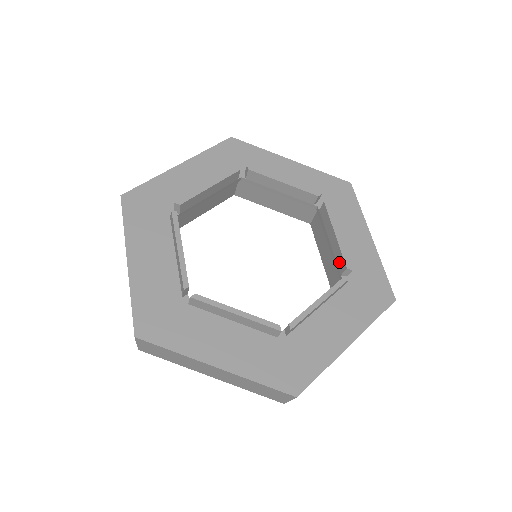
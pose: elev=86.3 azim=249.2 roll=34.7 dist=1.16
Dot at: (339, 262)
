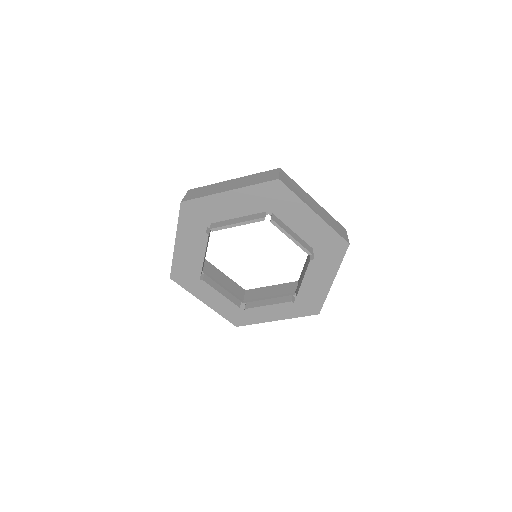
Dot at: (297, 289)
